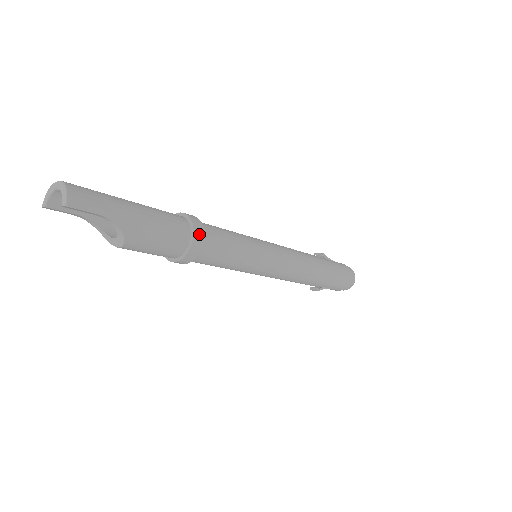
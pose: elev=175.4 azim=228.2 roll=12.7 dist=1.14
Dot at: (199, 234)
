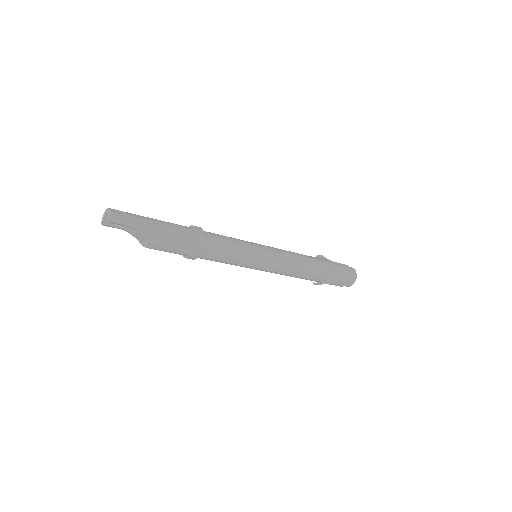
Dot at: (200, 238)
